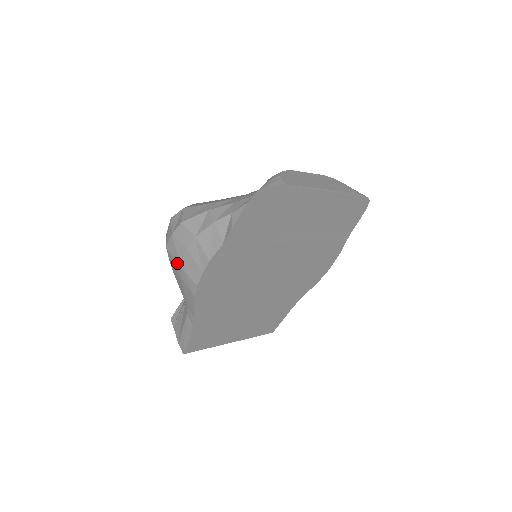
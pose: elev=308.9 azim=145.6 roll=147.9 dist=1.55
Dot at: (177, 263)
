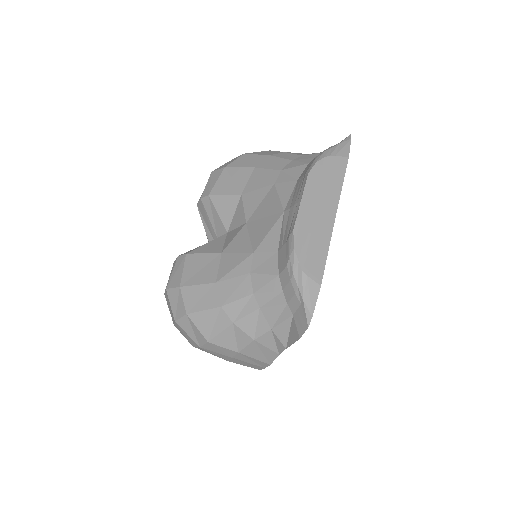
Dot at: occluded
